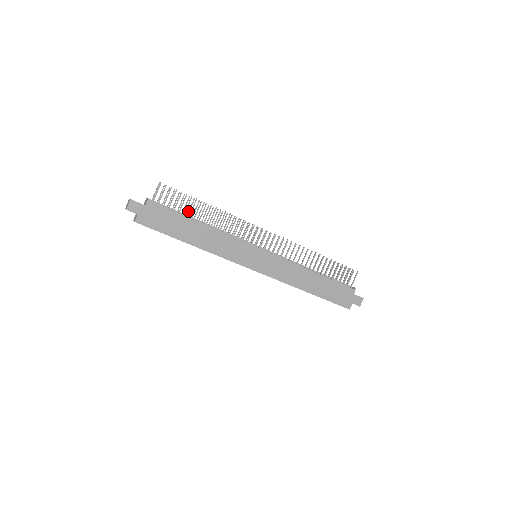
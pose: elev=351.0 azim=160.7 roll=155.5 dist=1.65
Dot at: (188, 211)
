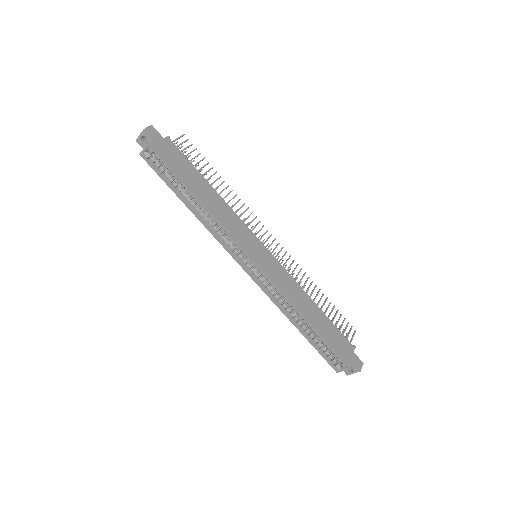
Dot at: occluded
